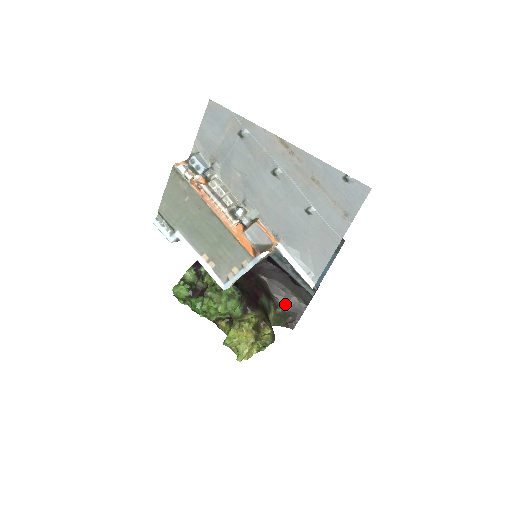
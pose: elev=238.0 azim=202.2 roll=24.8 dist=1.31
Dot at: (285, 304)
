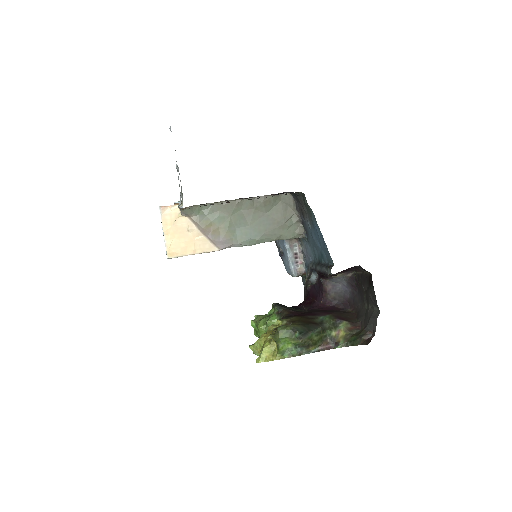
Dot at: (365, 322)
